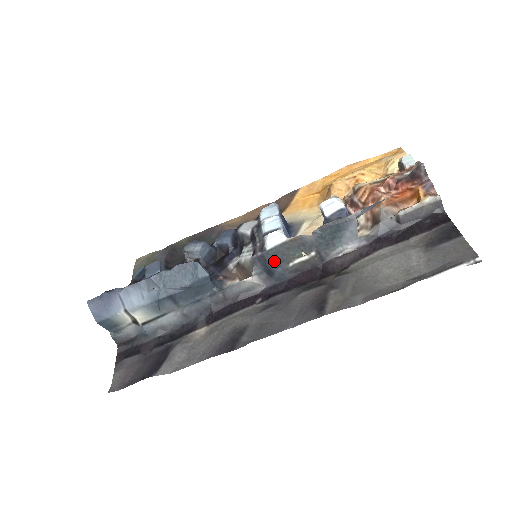
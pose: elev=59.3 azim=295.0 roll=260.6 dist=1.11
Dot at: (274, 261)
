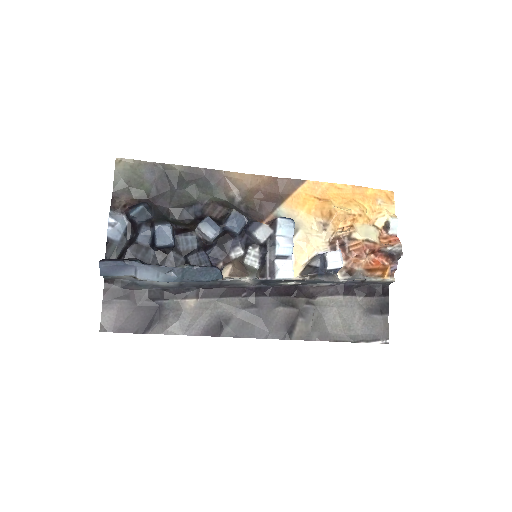
Dot at: (274, 282)
